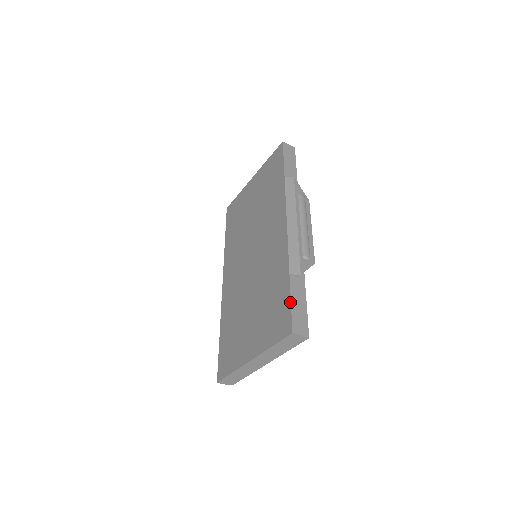
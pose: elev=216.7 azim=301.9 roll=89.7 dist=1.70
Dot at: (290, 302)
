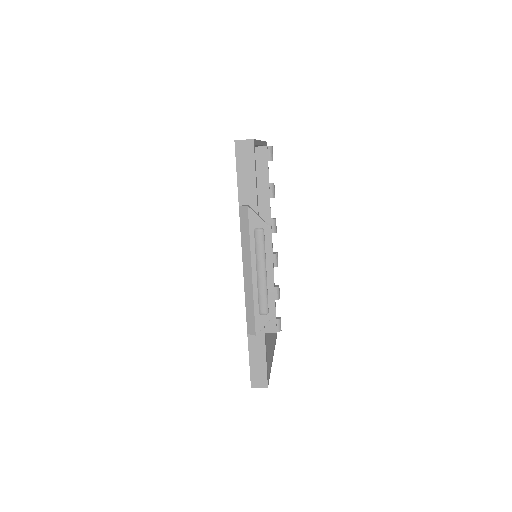
Dot at: (249, 360)
